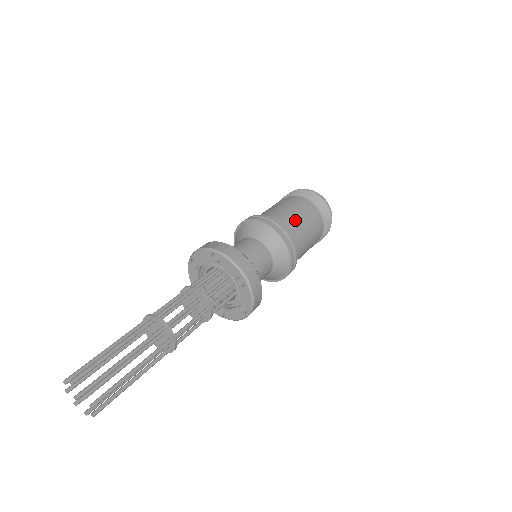
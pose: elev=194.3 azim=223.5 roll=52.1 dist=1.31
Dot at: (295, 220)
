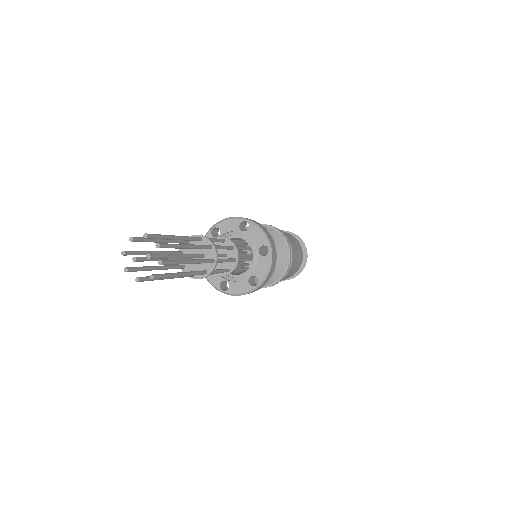
Dot at: (290, 241)
